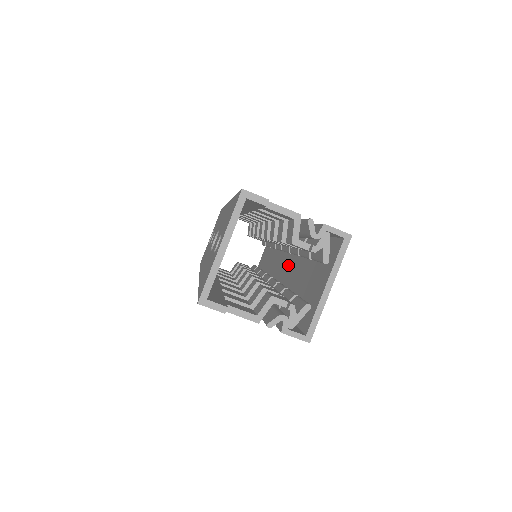
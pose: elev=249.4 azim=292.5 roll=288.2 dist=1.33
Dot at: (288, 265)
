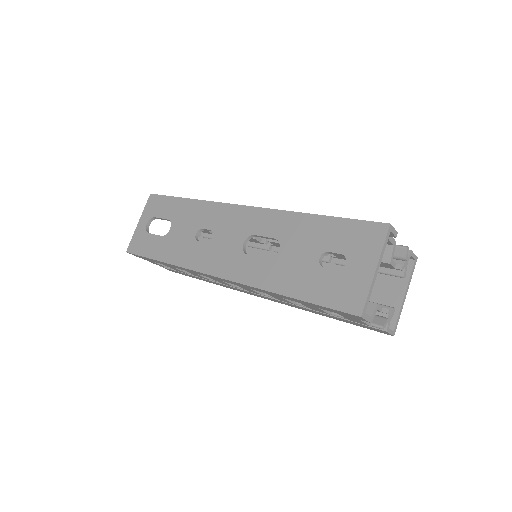
Dot at: occluded
